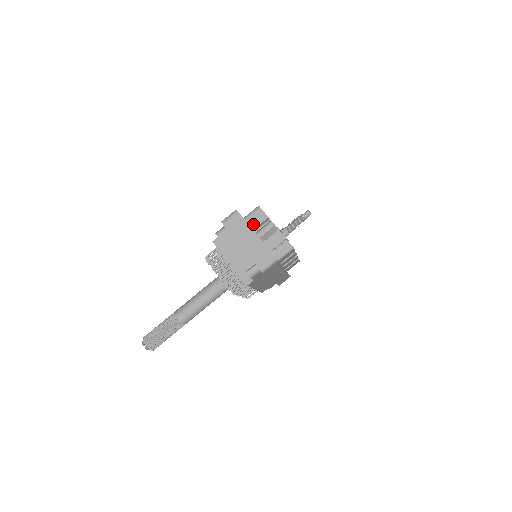
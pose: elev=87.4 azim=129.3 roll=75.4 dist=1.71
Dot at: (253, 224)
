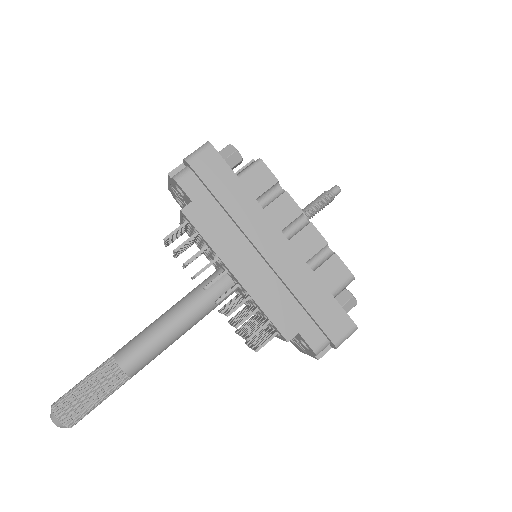
Dot at: occluded
